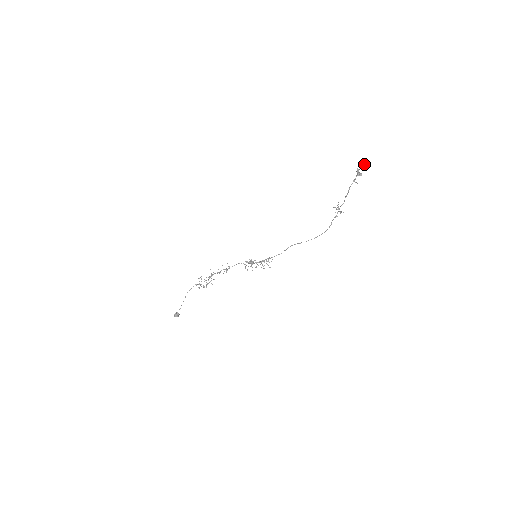
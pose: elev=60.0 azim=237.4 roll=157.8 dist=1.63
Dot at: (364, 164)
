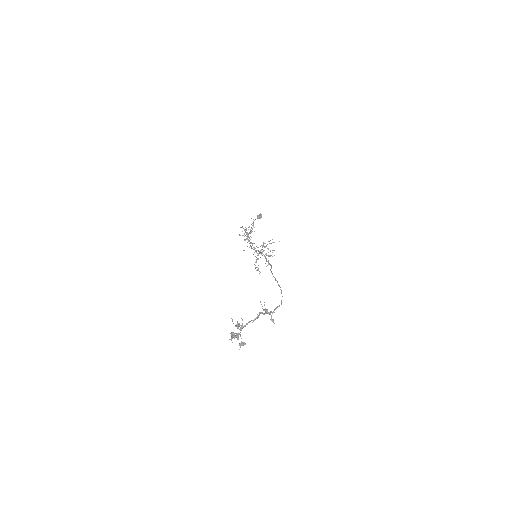
Dot at: occluded
